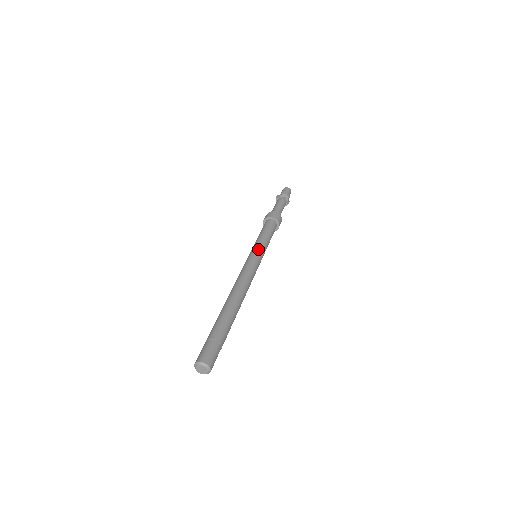
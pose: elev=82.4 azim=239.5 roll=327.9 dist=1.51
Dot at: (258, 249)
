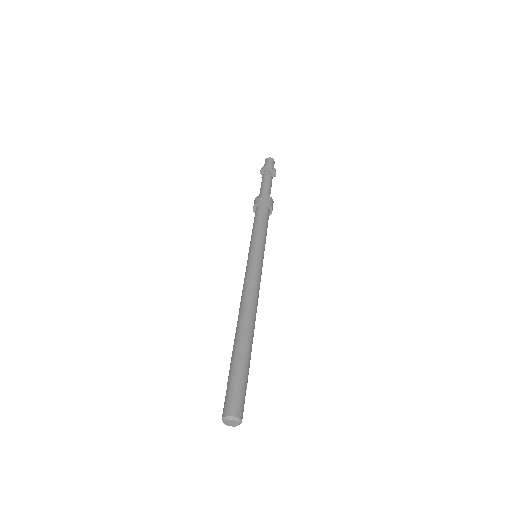
Dot at: (263, 251)
